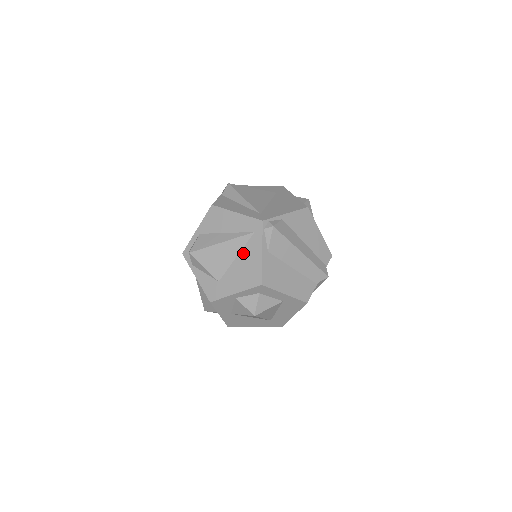
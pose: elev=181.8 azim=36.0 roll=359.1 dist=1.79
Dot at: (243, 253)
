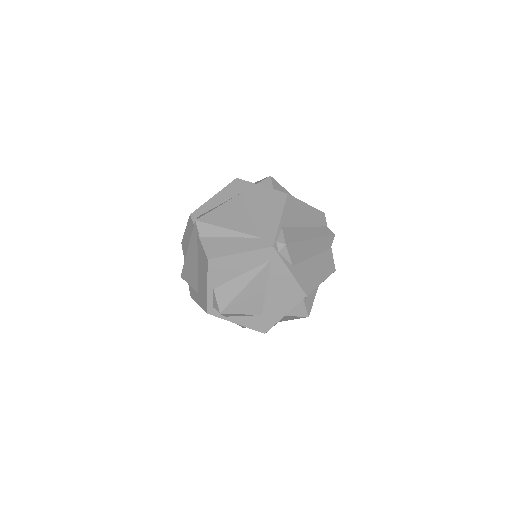
Dot at: (271, 282)
